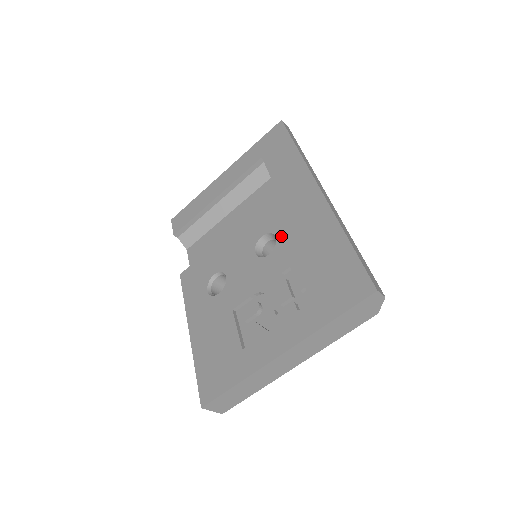
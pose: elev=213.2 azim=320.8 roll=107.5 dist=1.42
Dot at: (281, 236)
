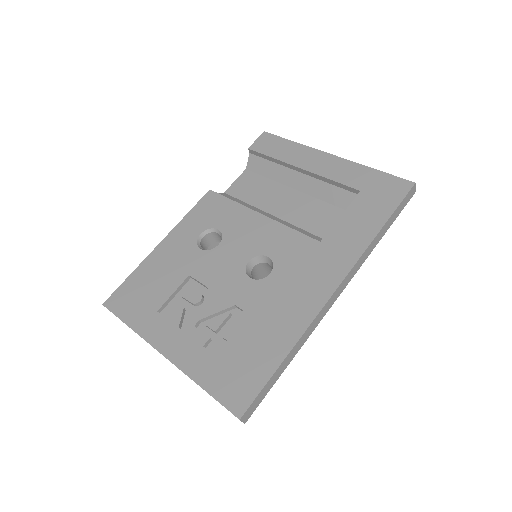
Dot at: (272, 279)
